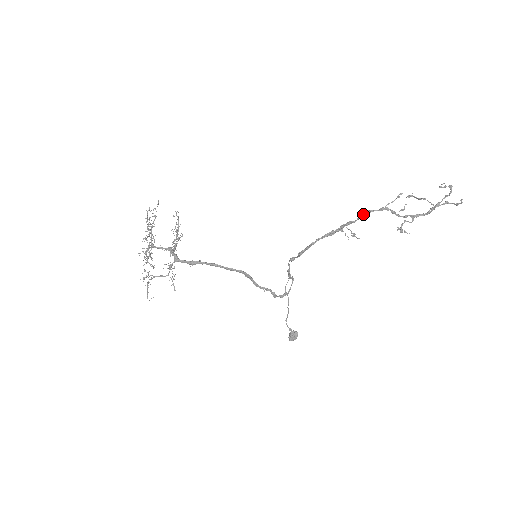
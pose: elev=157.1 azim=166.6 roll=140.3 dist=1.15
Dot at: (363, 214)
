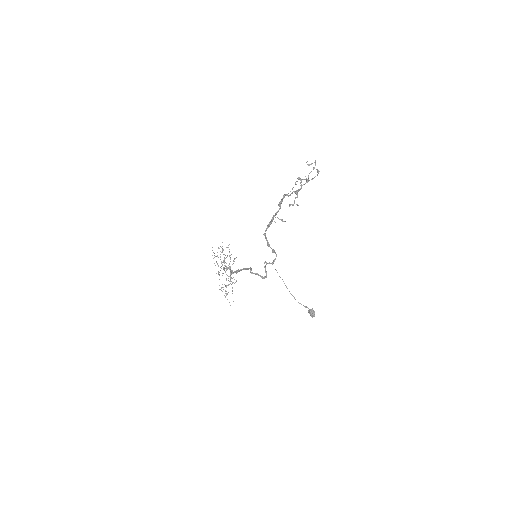
Dot at: (278, 204)
